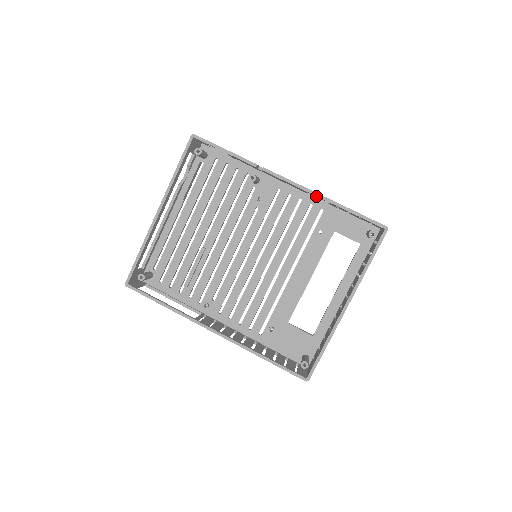
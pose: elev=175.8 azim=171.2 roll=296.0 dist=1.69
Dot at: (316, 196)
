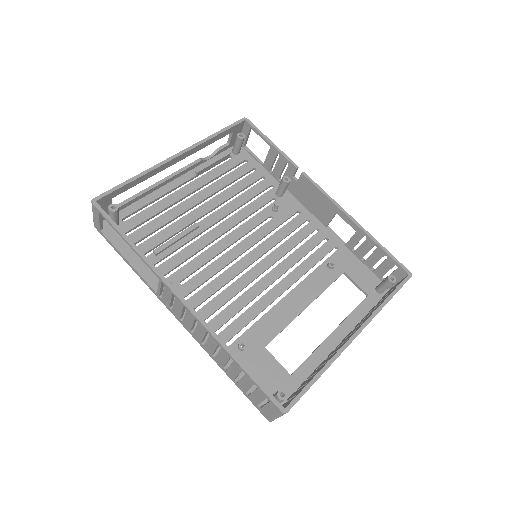
Dot at: (347, 219)
